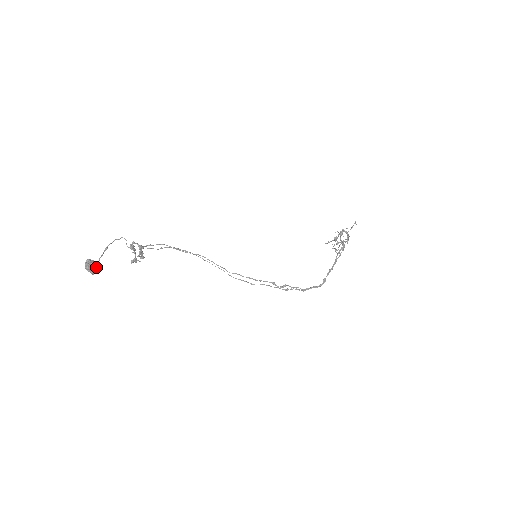
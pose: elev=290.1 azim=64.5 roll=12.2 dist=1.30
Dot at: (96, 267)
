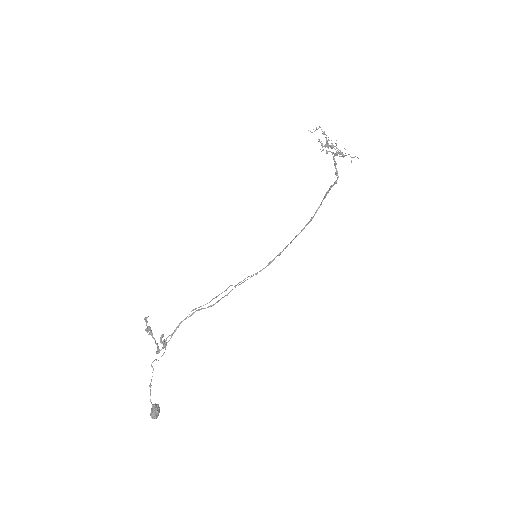
Dot at: (159, 411)
